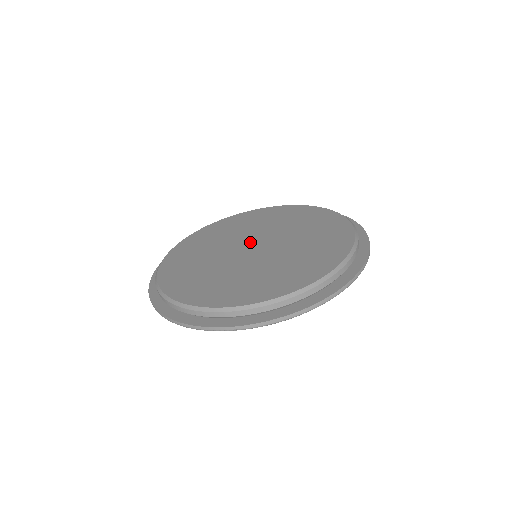
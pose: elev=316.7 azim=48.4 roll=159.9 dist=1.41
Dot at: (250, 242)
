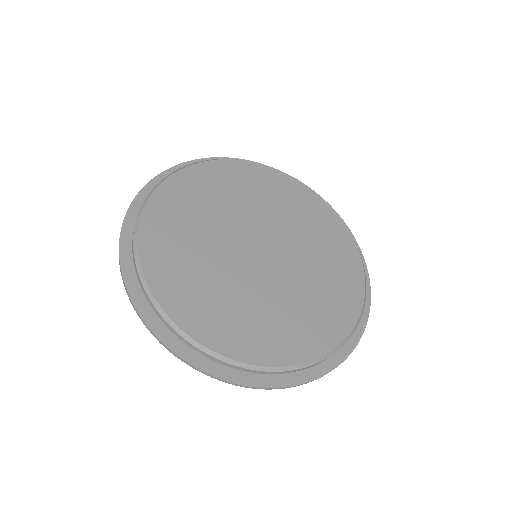
Dot at: (258, 236)
